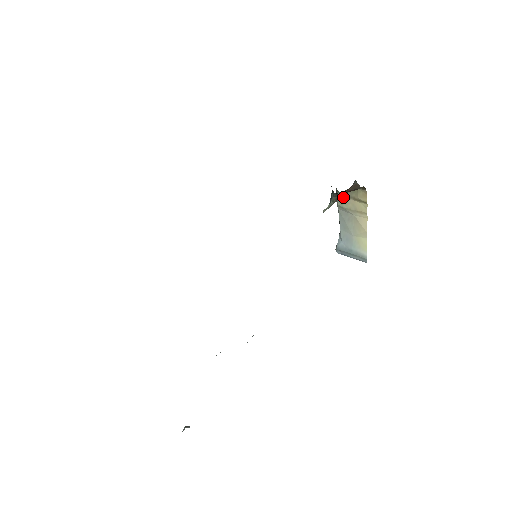
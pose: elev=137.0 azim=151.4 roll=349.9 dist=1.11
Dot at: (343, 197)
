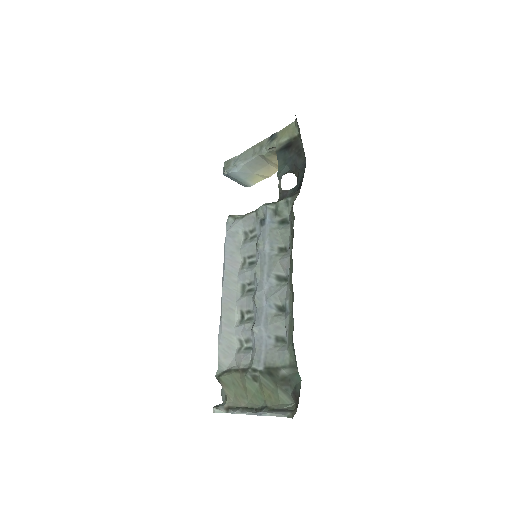
Dot at: (274, 153)
